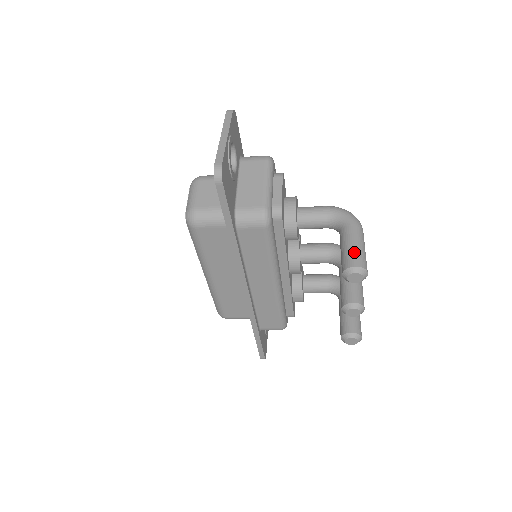
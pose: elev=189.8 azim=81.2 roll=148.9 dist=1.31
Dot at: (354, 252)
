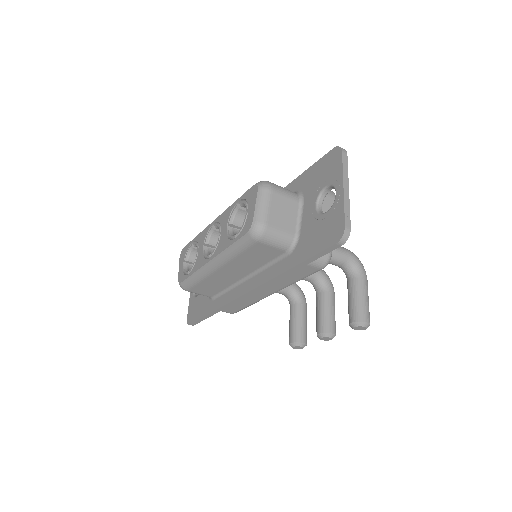
Dot at: (366, 307)
